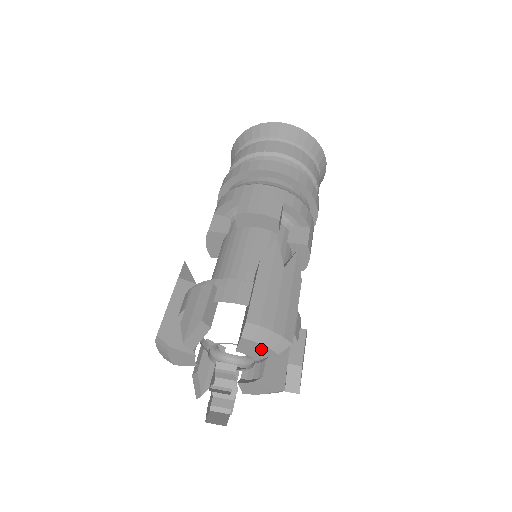
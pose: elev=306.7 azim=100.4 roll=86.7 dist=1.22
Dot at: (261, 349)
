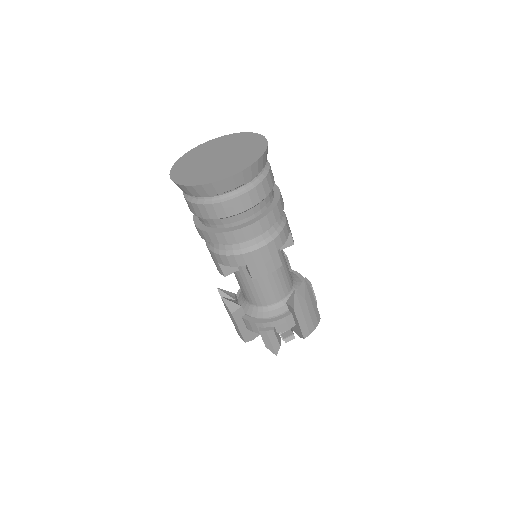
Dot at: occluded
